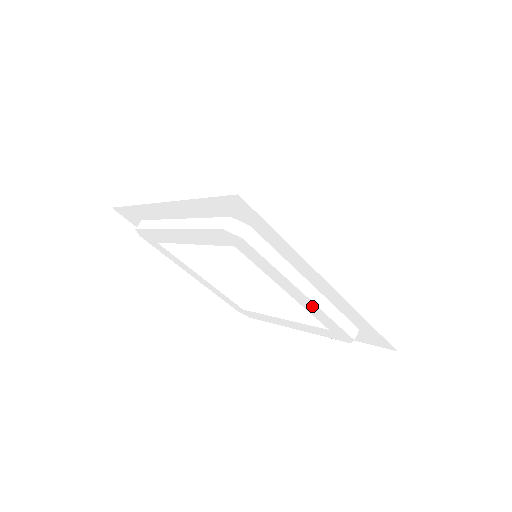
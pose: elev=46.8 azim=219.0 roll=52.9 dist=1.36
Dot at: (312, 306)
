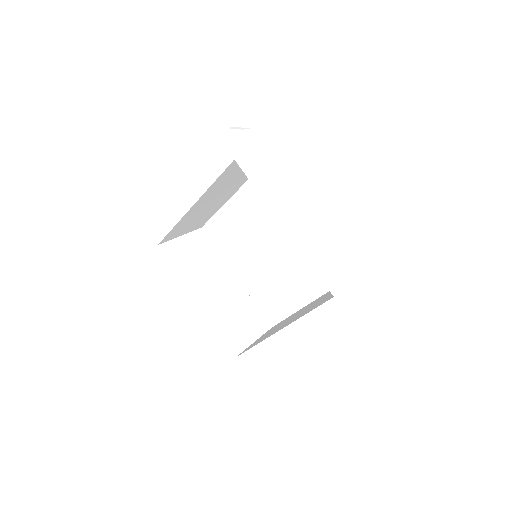
Dot at: (311, 237)
